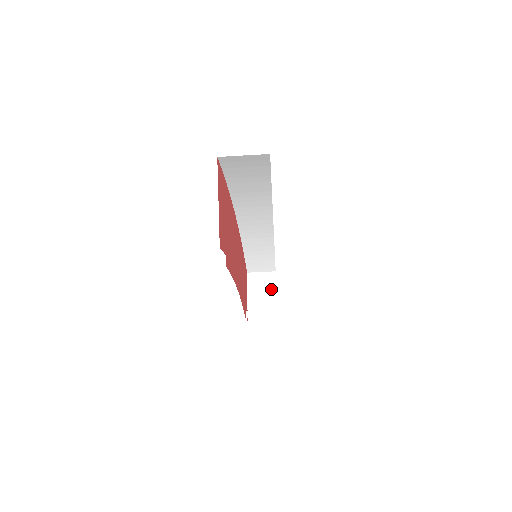
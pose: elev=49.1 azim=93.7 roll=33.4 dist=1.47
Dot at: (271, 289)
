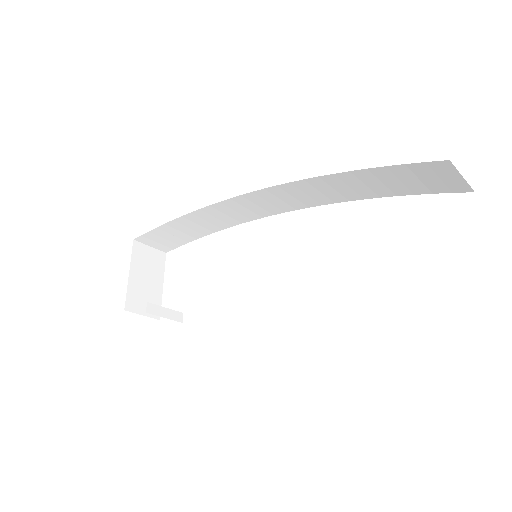
Dot at: (158, 275)
